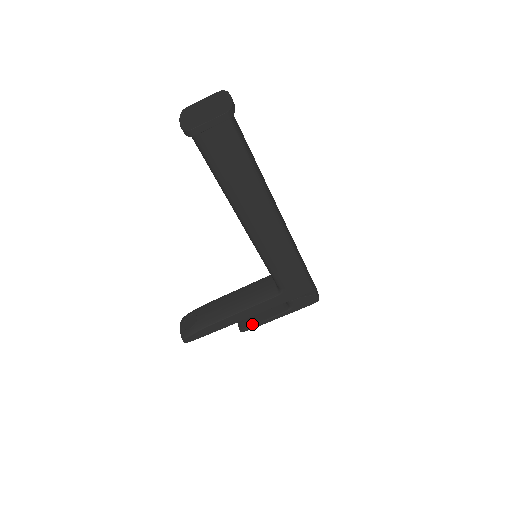
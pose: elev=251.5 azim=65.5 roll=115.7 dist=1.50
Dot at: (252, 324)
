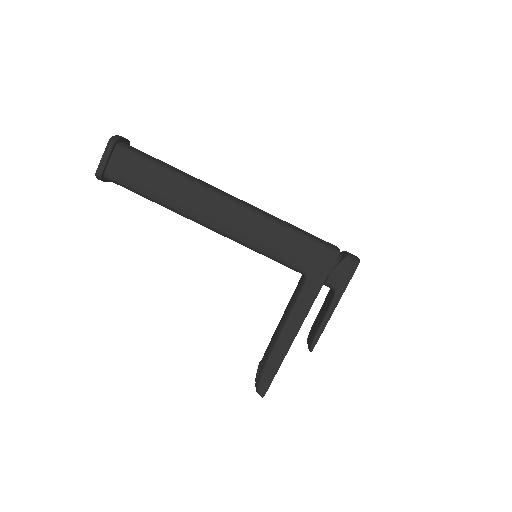
Dot at: (314, 335)
